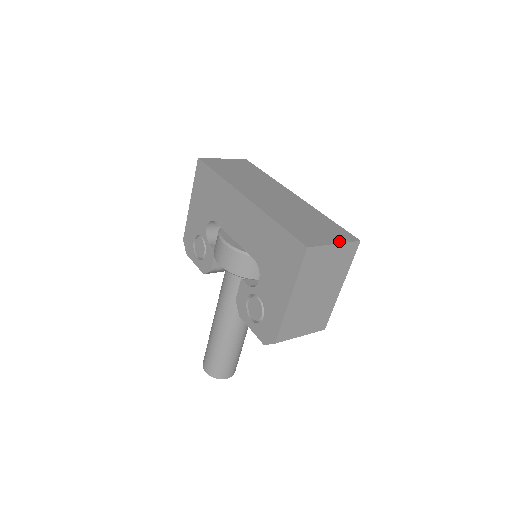
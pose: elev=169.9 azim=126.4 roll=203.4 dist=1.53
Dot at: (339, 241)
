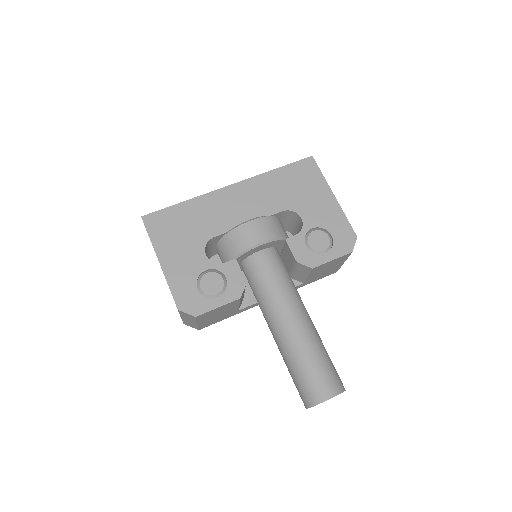
Dot at: occluded
